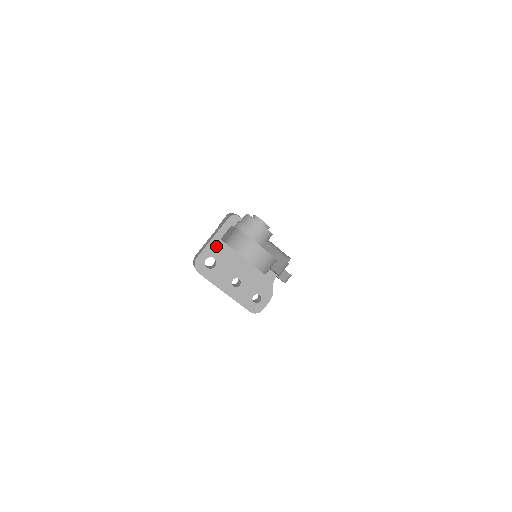
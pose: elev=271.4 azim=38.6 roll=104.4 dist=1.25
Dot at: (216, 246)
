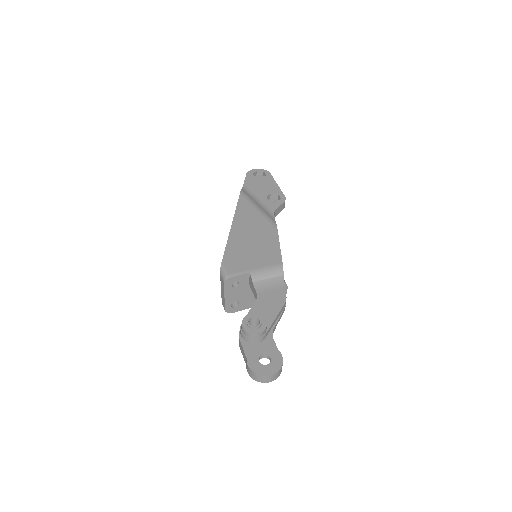
Dot at: (230, 298)
